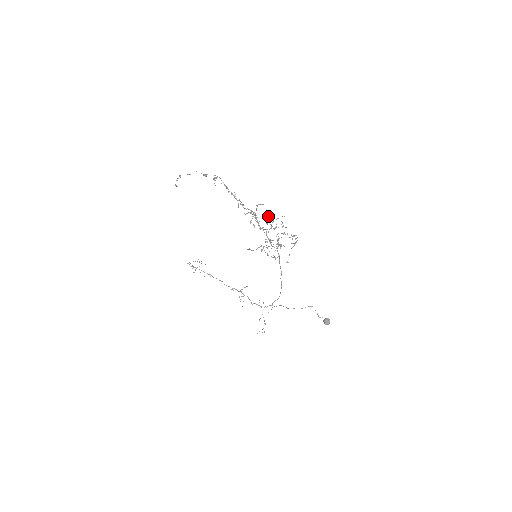
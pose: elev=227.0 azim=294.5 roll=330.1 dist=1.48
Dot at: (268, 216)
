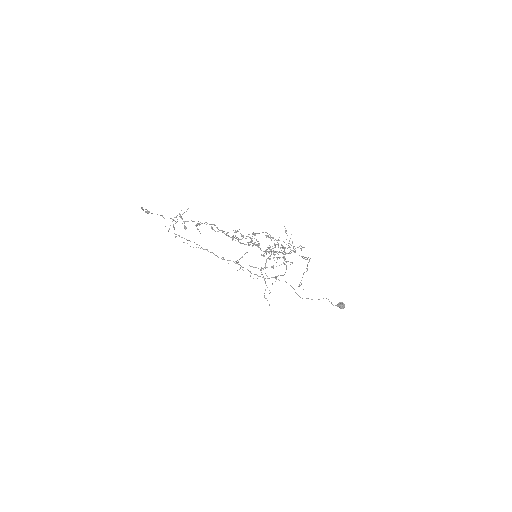
Dot at: occluded
